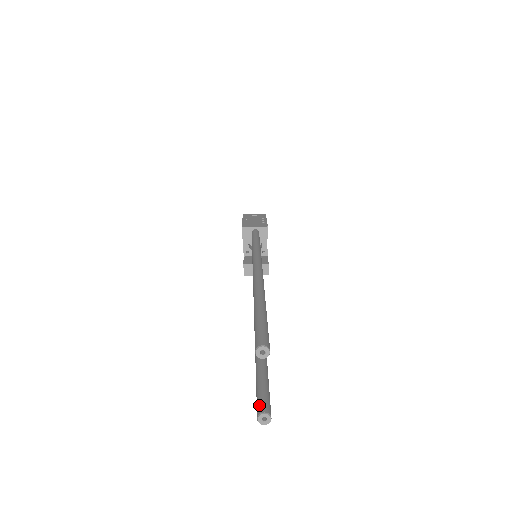
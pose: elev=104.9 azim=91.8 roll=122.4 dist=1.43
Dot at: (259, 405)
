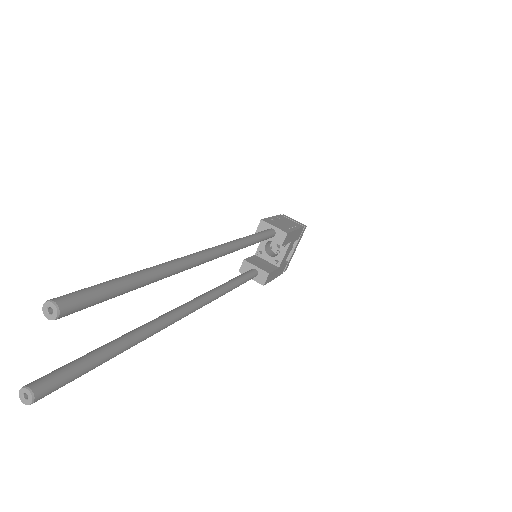
Dot at: (39, 378)
